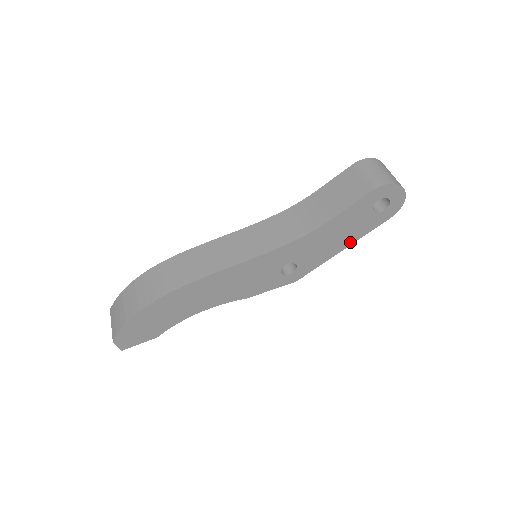
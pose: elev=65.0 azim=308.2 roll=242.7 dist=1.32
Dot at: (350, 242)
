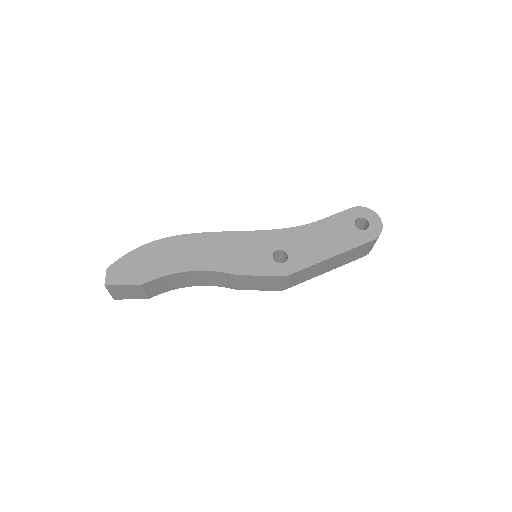
Dot at: (338, 251)
